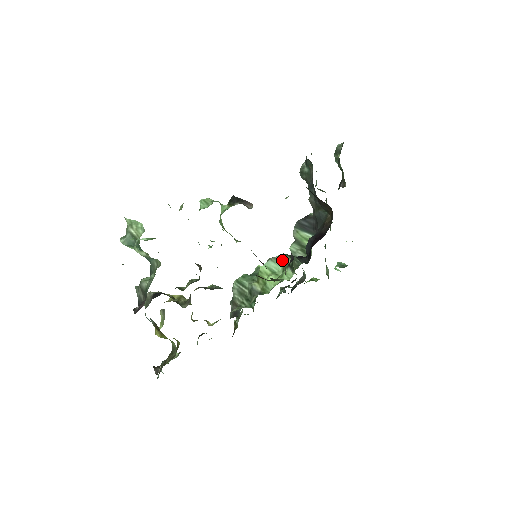
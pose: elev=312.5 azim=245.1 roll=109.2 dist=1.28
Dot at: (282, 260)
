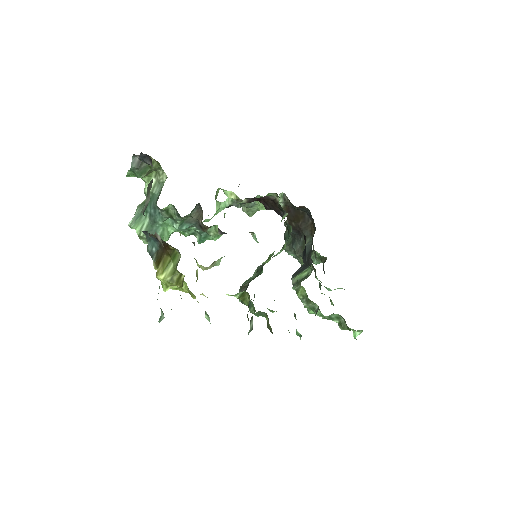
Dot at: (281, 250)
